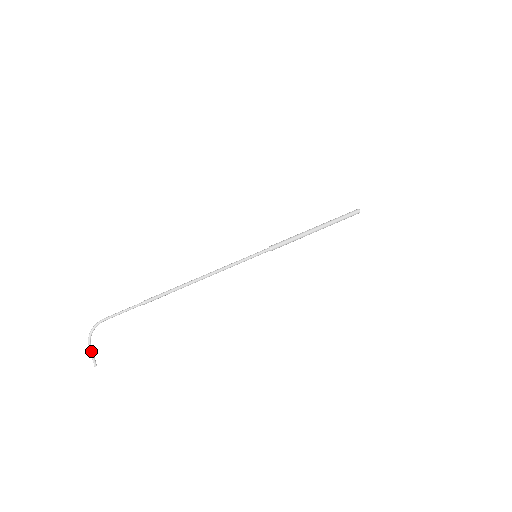
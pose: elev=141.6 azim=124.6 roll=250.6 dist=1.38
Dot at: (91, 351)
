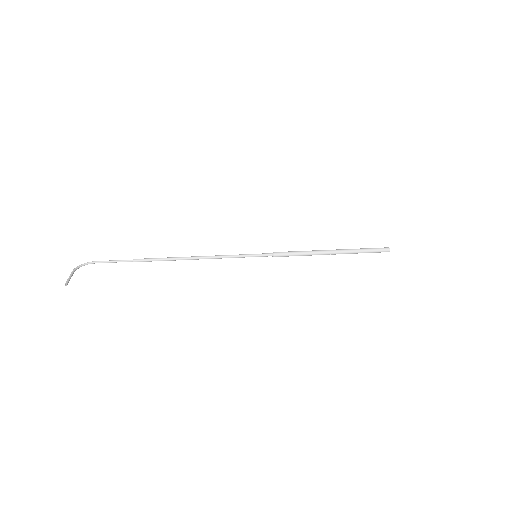
Dot at: (71, 275)
